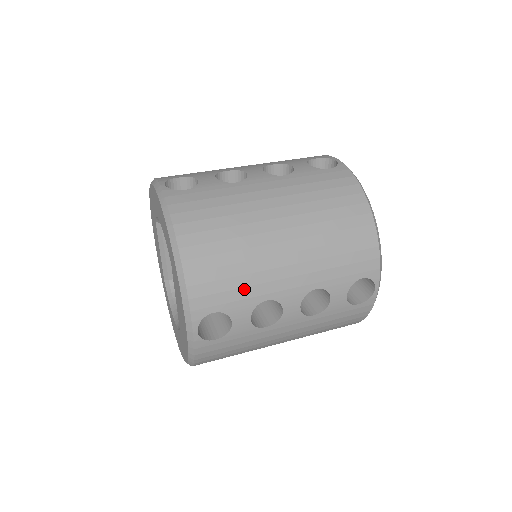
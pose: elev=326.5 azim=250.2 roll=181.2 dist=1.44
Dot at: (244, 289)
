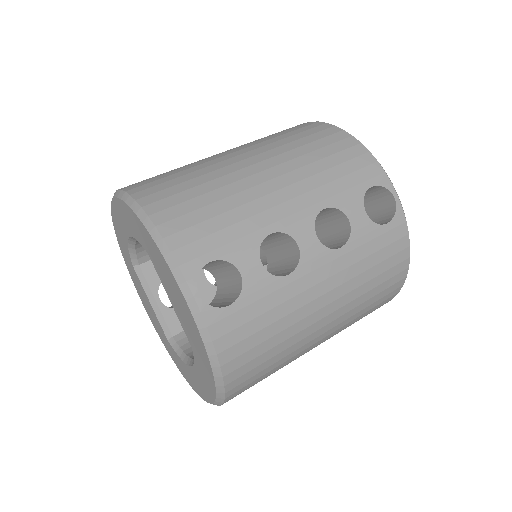
Dot at: (236, 226)
